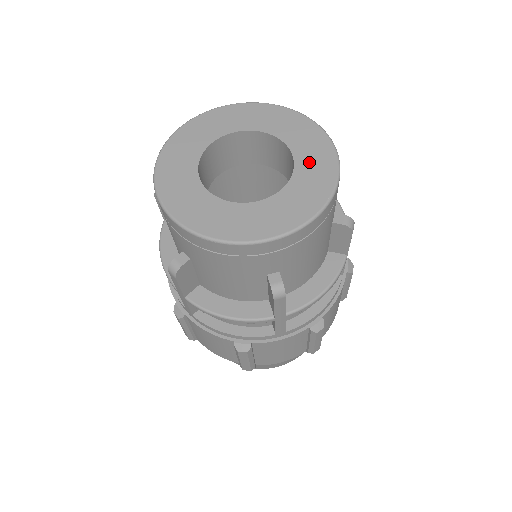
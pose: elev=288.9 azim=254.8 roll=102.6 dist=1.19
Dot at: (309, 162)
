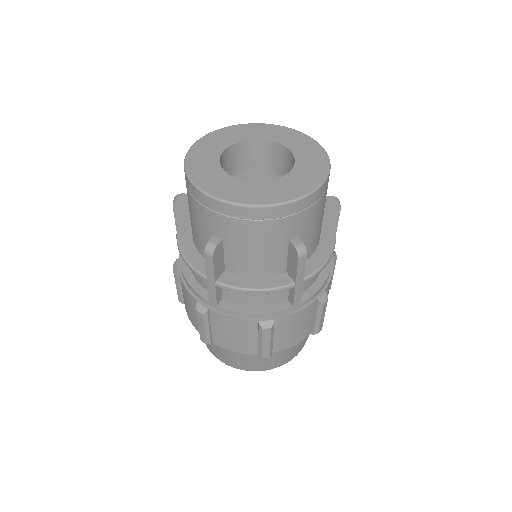
Dot at: (304, 153)
